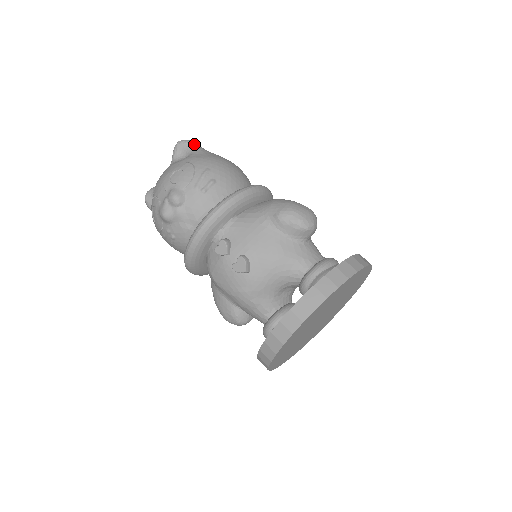
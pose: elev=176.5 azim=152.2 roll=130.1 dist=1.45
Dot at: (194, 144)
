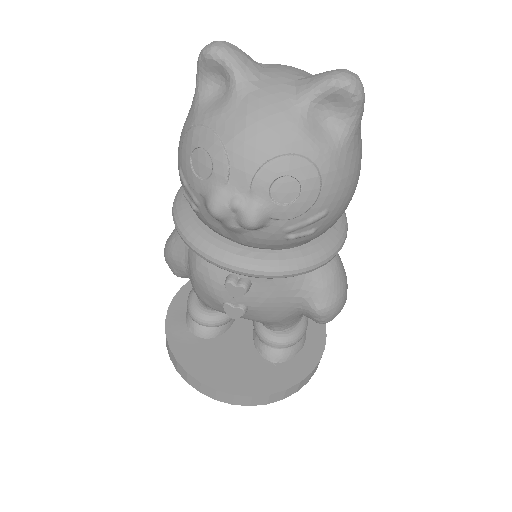
Dot at: (361, 114)
